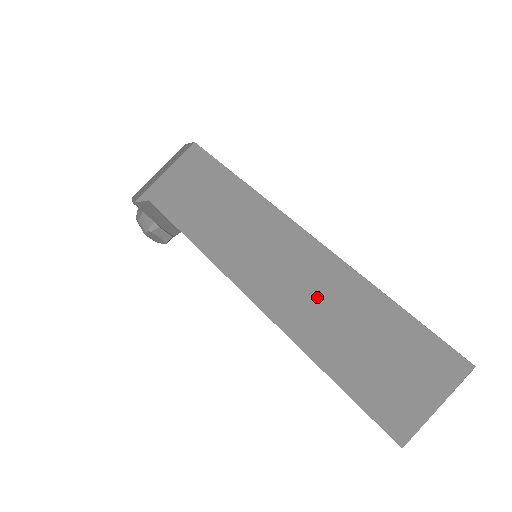
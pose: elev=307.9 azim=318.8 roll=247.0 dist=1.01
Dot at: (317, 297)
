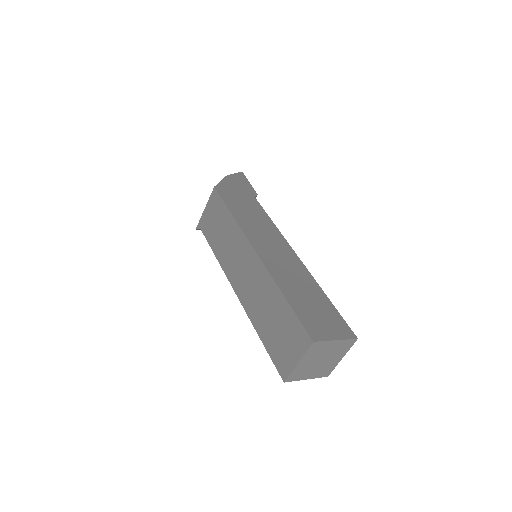
Dot at: (258, 293)
